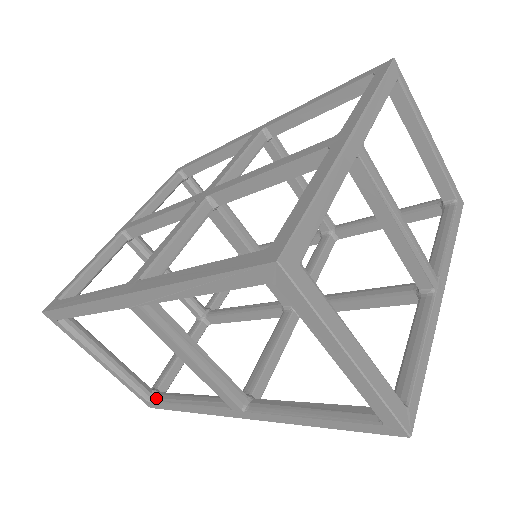
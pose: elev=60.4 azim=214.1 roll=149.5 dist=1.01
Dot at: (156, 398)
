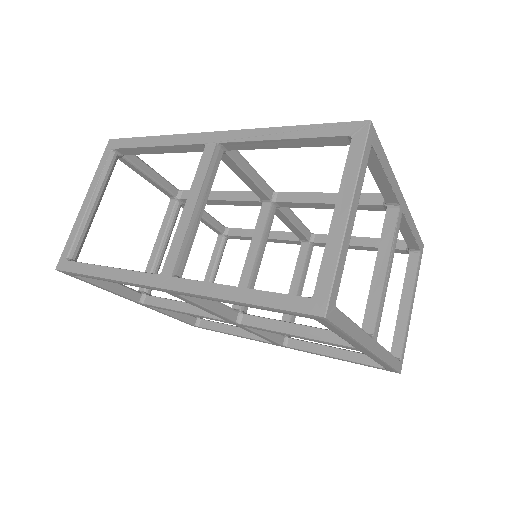
Dot at: occluded
